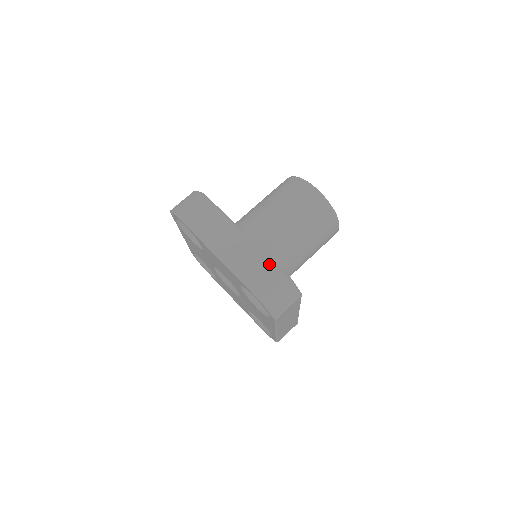
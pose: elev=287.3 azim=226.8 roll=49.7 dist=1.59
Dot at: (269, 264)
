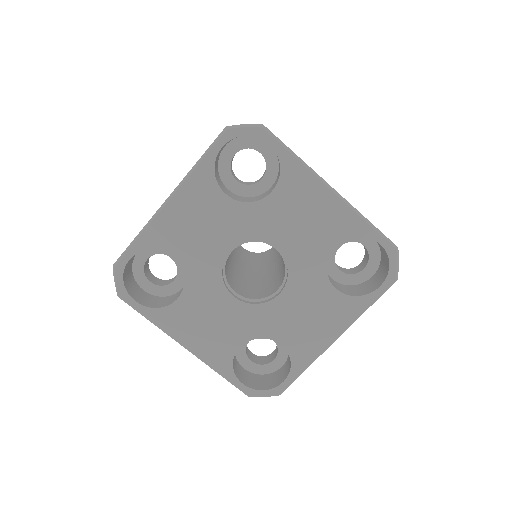
Dot at: occluded
